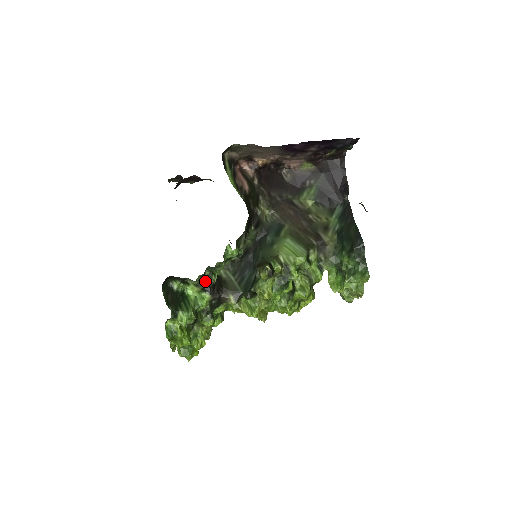
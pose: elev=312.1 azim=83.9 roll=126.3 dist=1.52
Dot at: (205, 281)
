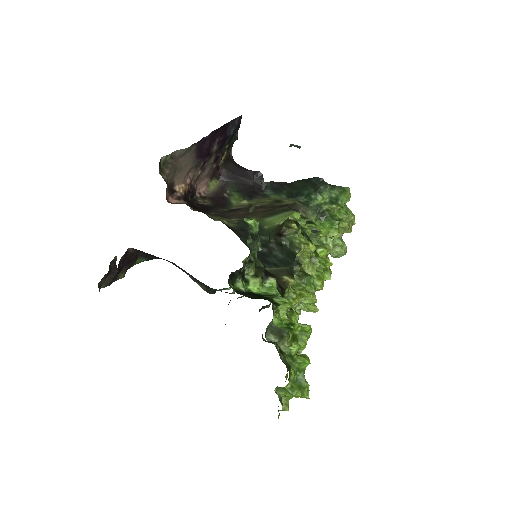
Dot at: (258, 268)
